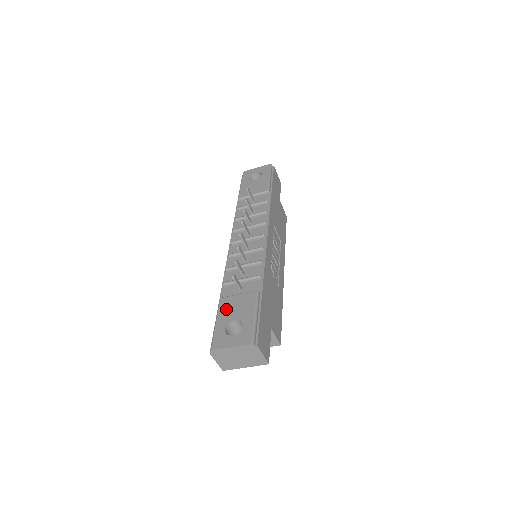
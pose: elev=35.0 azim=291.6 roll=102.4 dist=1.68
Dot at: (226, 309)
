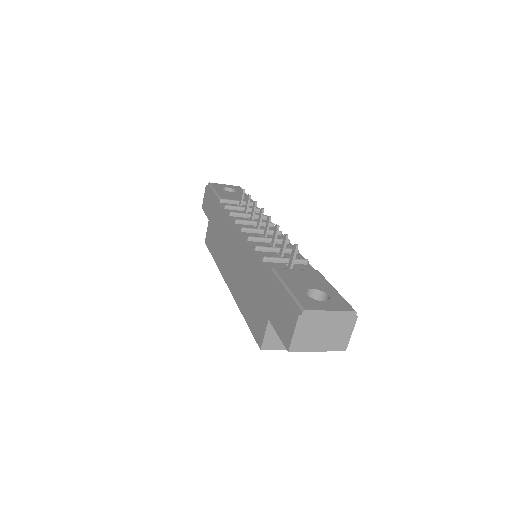
Dot at: (291, 278)
